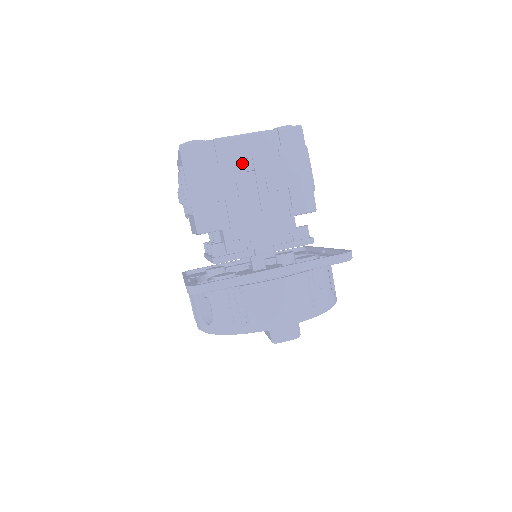
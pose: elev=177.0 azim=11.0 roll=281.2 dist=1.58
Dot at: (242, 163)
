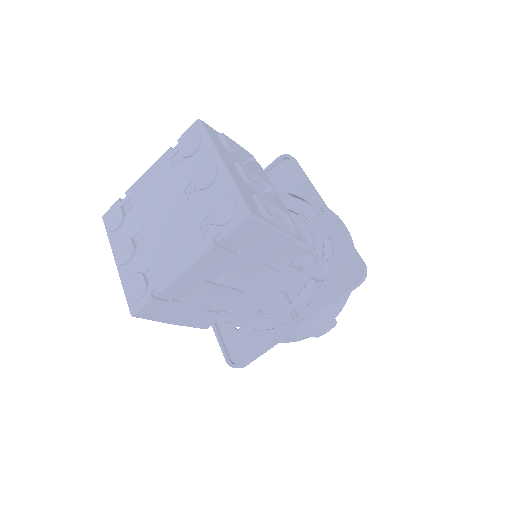
Dot at: (205, 279)
